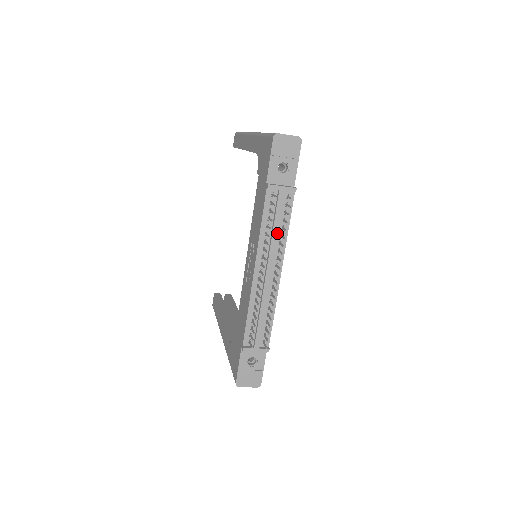
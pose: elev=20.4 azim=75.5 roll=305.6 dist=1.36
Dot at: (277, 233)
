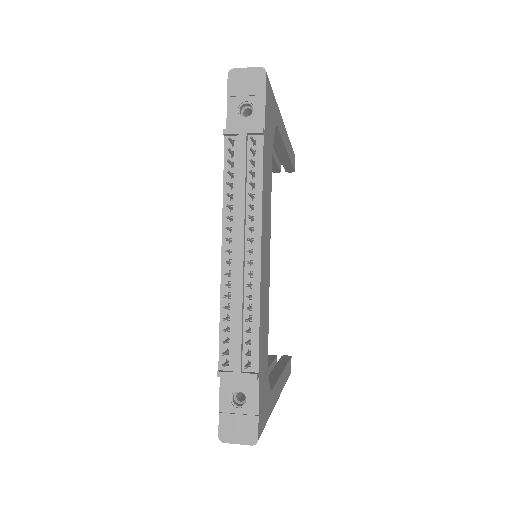
Dot at: (244, 193)
